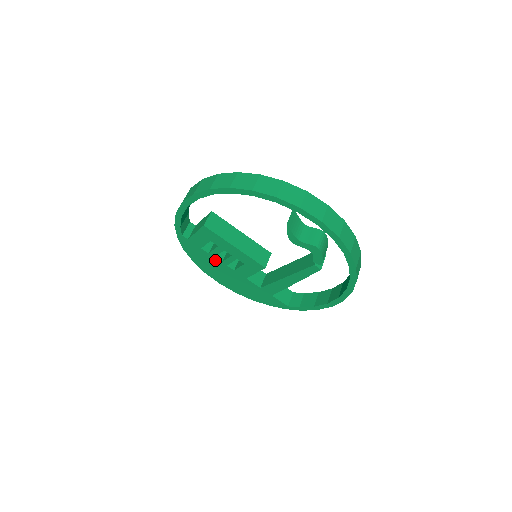
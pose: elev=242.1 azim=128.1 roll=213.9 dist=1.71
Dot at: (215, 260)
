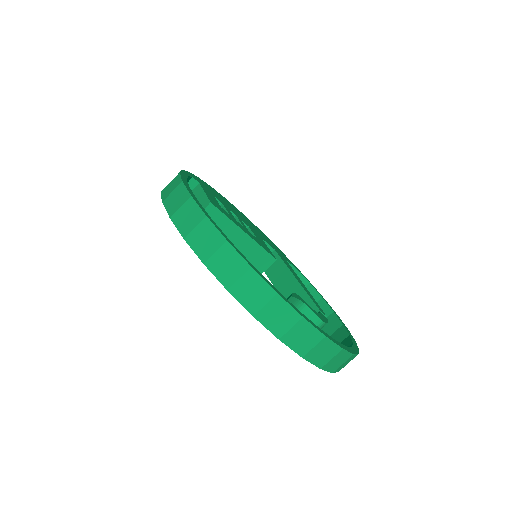
Dot at: occluded
